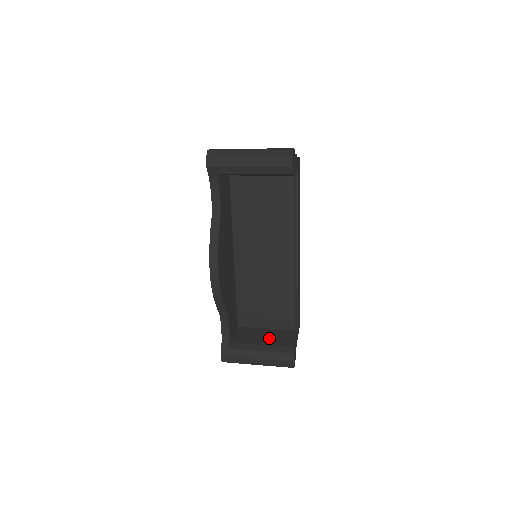
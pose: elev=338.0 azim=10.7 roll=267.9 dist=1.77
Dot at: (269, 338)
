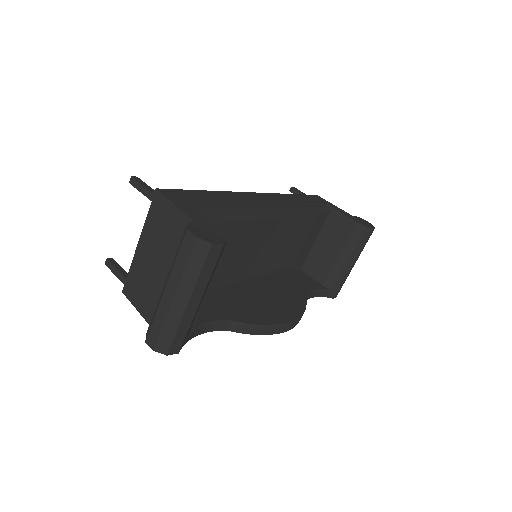
Dot at: (331, 243)
